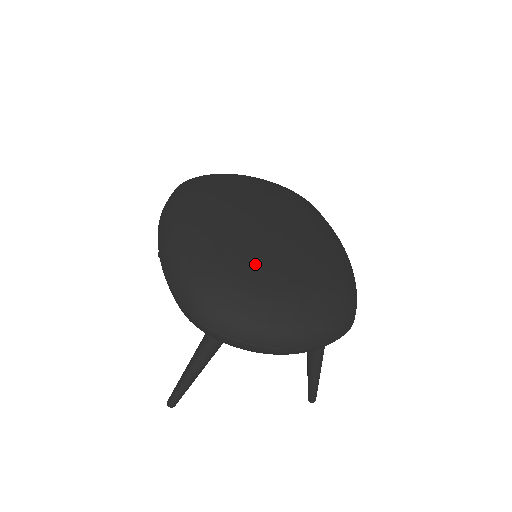
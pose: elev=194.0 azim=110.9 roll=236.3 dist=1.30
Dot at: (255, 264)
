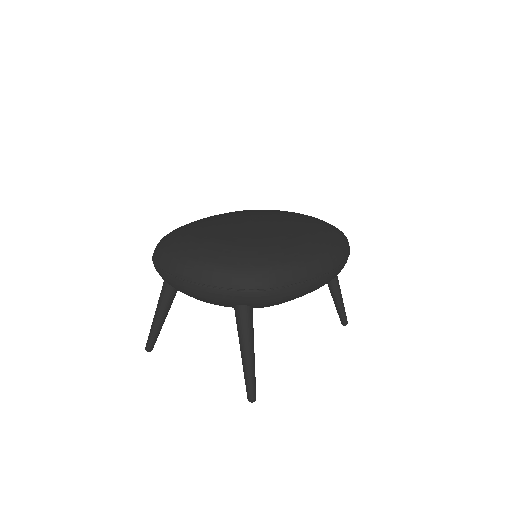
Dot at: (206, 227)
